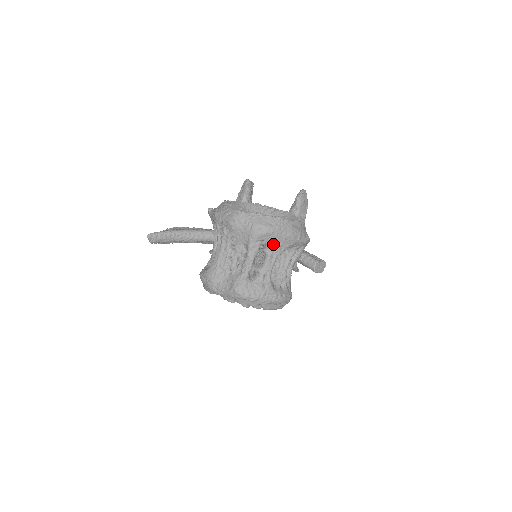
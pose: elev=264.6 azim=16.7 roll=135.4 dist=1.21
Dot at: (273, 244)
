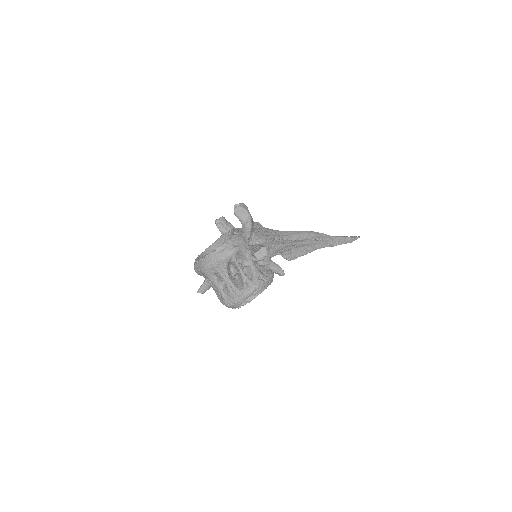
Dot at: (217, 271)
